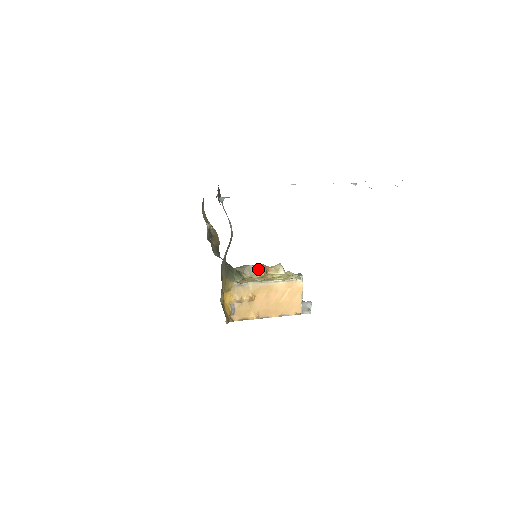
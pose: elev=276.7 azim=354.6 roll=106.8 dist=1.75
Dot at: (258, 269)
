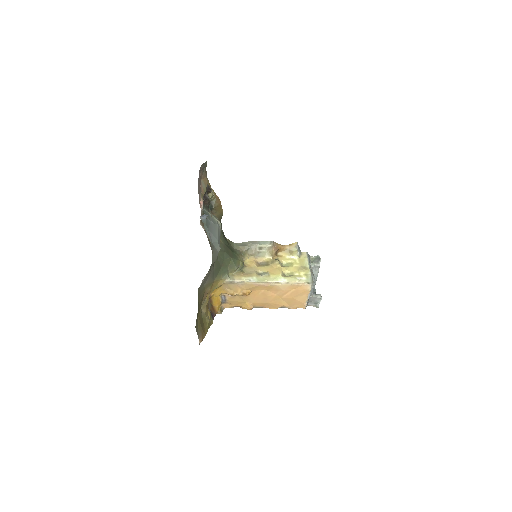
Dot at: (266, 250)
